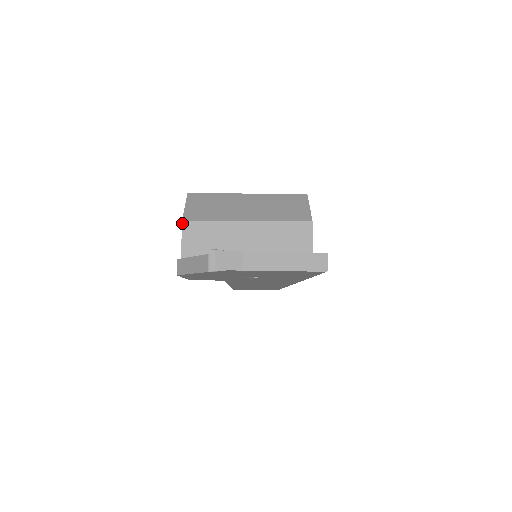
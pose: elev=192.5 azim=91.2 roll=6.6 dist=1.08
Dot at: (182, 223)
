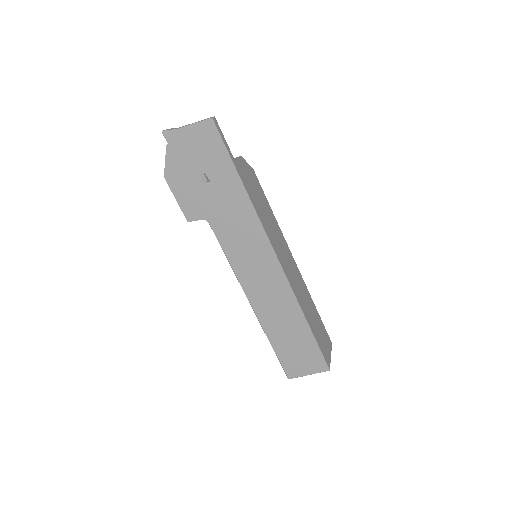
Dot at: occluded
